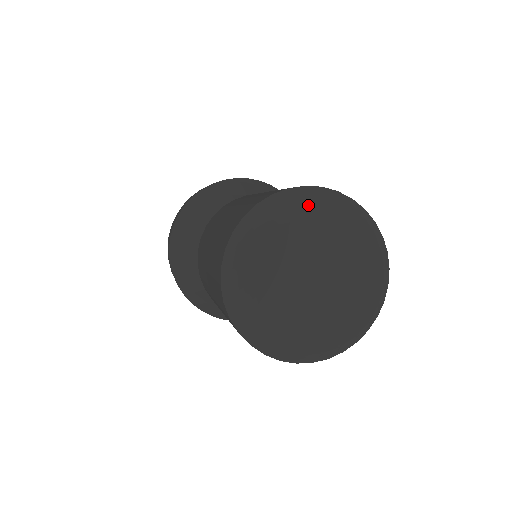
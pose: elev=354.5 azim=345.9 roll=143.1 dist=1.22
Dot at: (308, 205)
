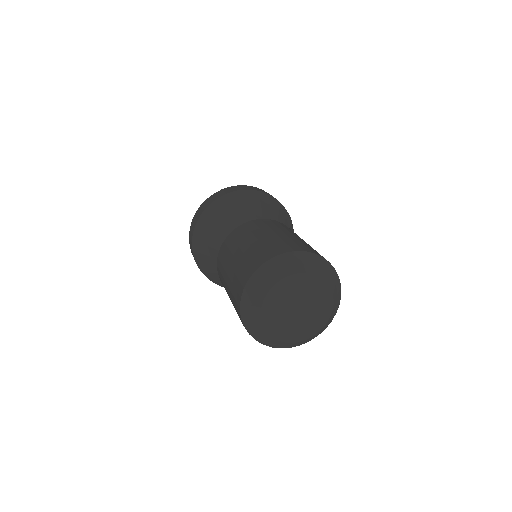
Dot at: (330, 278)
